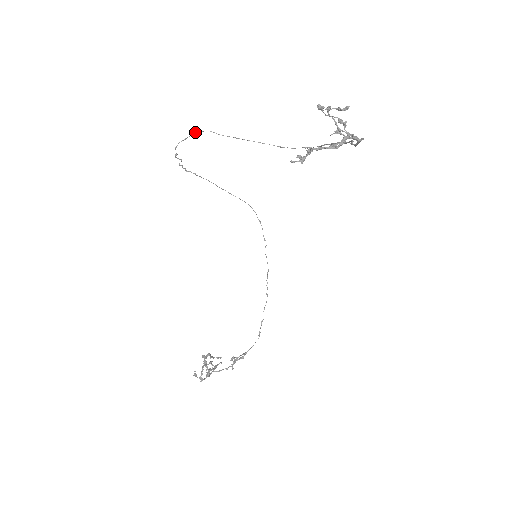
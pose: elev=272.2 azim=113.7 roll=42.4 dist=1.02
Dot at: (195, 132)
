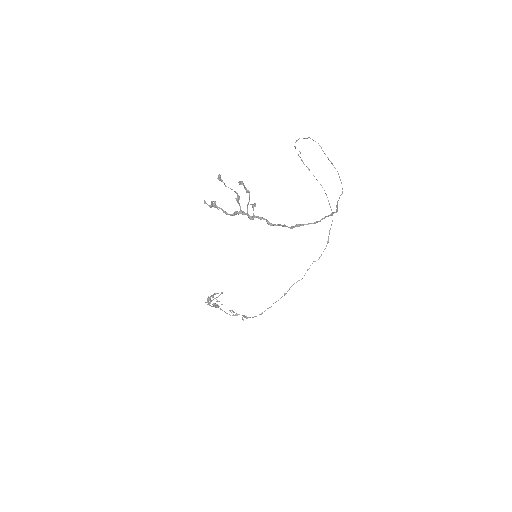
Dot at: (310, 138)
